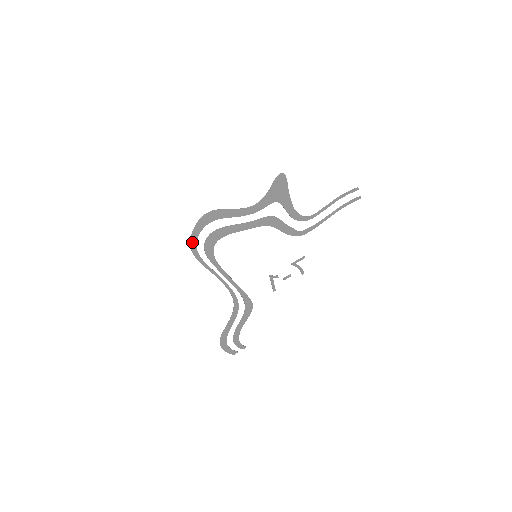
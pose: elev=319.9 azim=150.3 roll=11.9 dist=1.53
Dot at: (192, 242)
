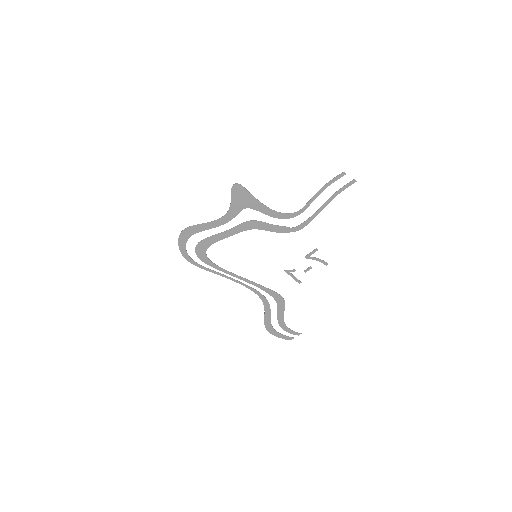
Dot at: (184, 254)
